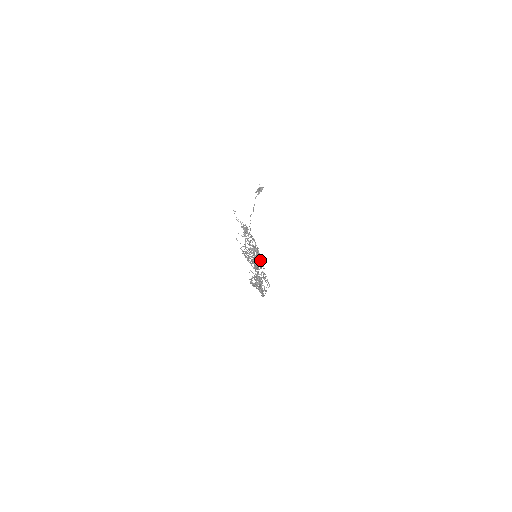
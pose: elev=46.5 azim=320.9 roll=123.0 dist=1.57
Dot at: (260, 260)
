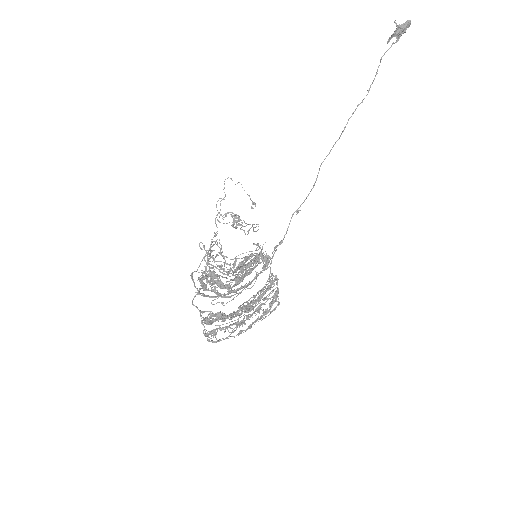
Dot at: (244, 275)
